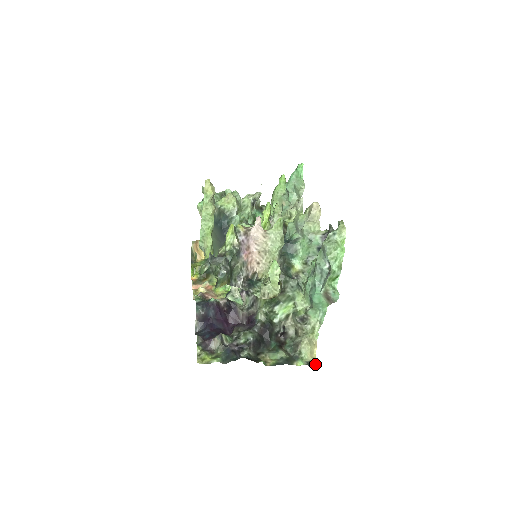
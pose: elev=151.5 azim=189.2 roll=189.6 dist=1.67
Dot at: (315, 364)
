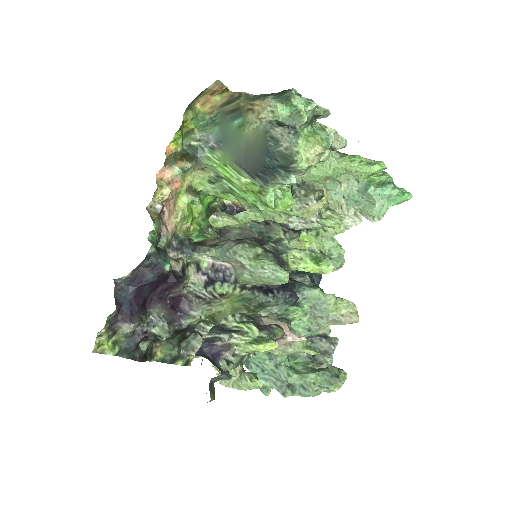
Dot at: (190, 363)
